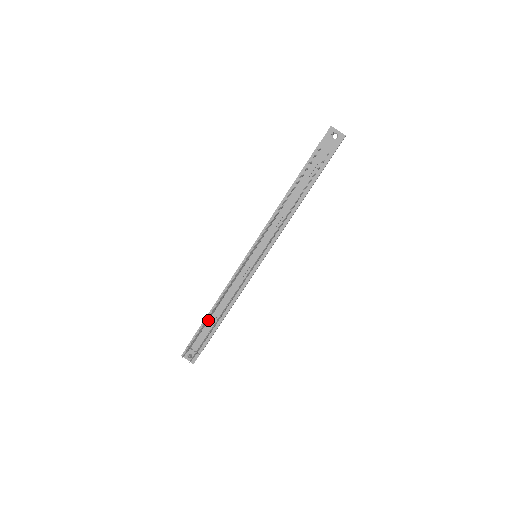
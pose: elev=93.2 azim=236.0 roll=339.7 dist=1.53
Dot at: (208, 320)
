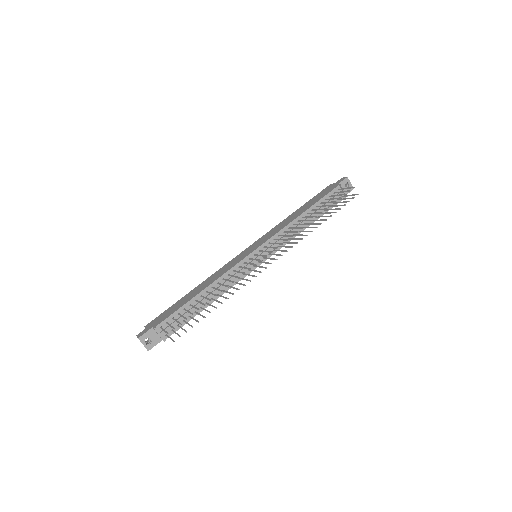
Dot at: (190, 304)
